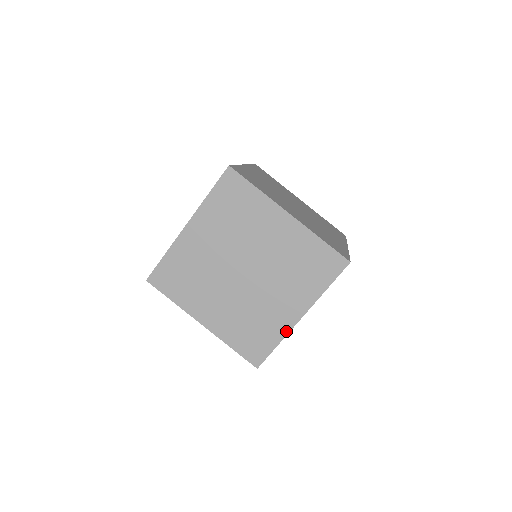
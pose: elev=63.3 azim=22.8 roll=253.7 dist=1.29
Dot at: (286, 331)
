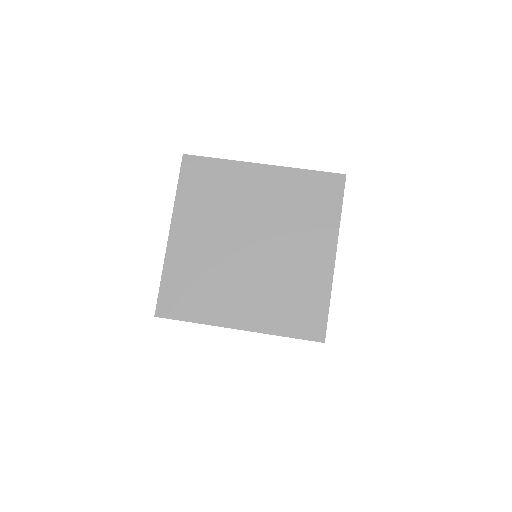
Dot at: (329, 281)
